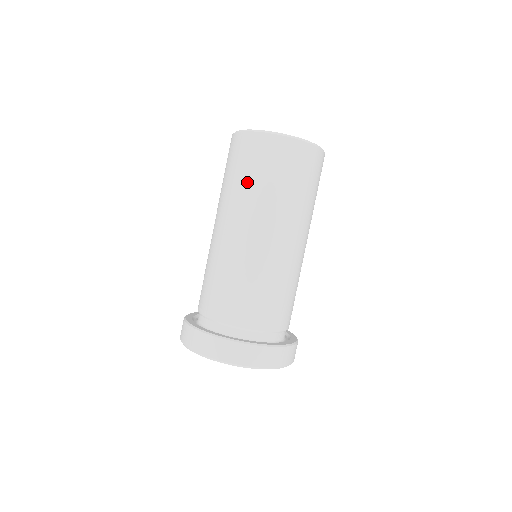
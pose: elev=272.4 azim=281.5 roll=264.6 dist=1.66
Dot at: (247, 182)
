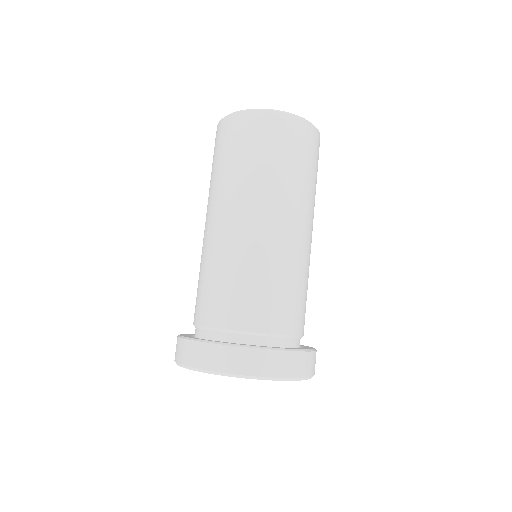
Dot at: (240, 164)
